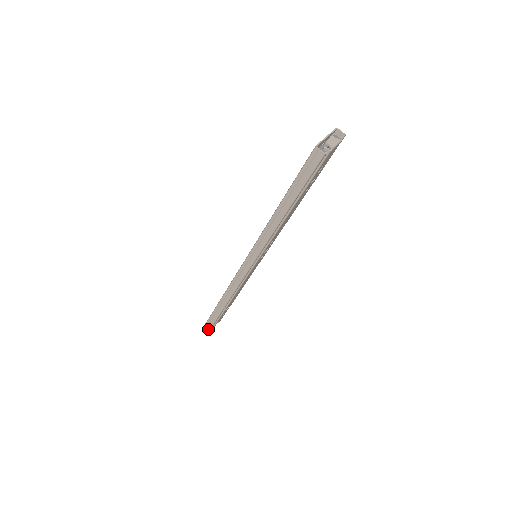
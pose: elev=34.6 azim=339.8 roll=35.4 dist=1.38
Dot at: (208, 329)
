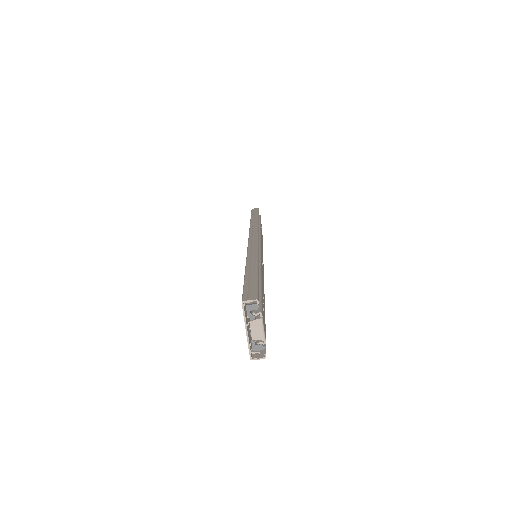
Dot at: occluded
